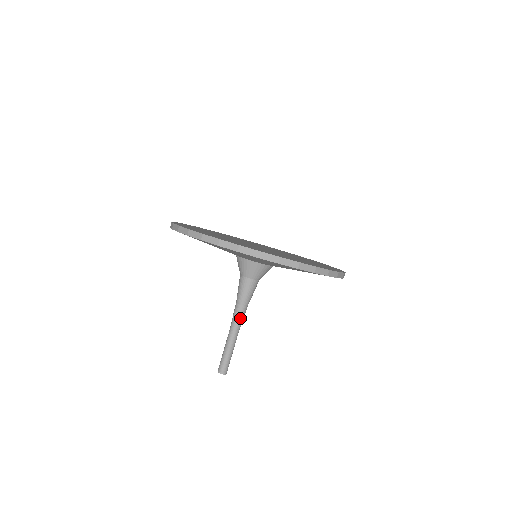
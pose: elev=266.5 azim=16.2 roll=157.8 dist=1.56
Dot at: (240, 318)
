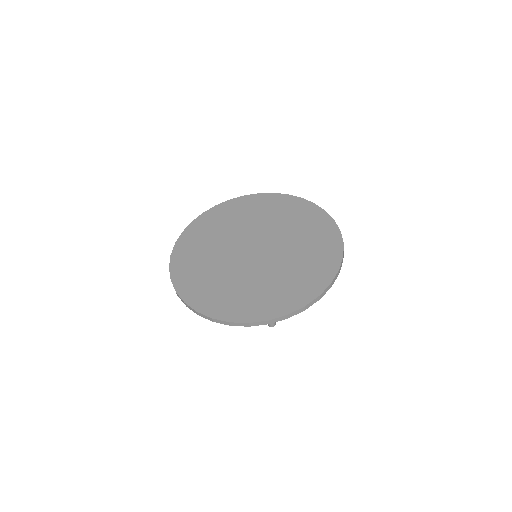
Dot at: occluded
